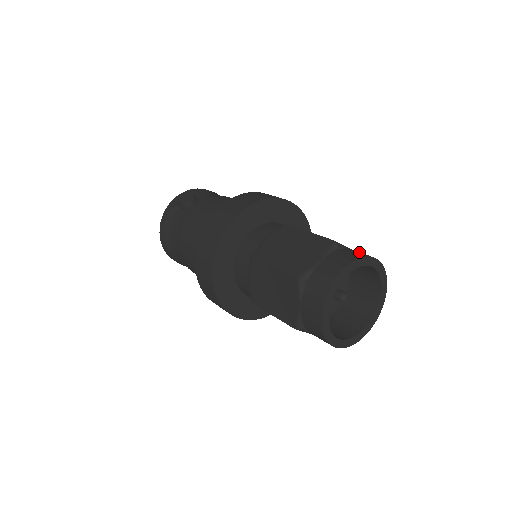
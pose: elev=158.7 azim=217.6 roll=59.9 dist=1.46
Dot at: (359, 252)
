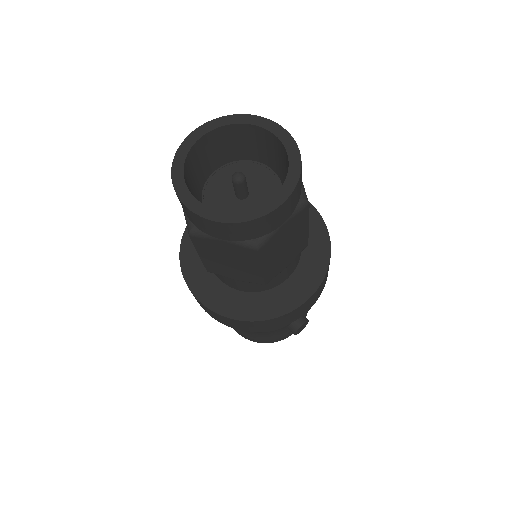
Dot at: occluded
